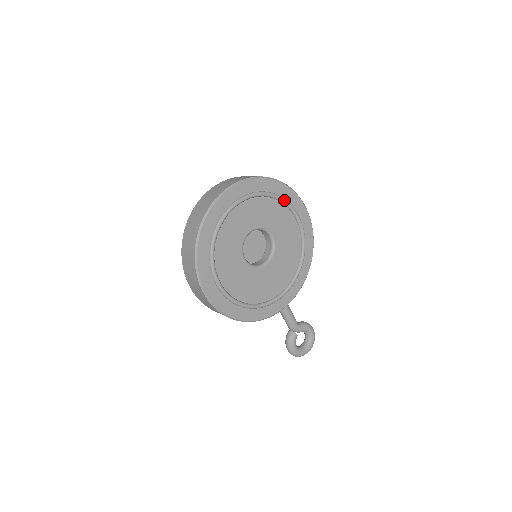
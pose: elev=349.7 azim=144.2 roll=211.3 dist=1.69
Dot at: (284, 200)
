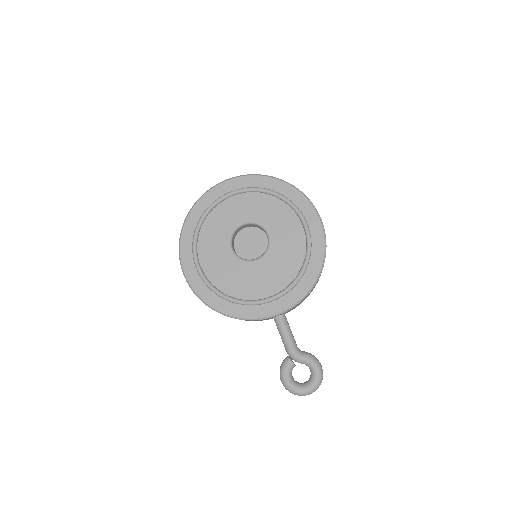
Dot at: (287, 200)
